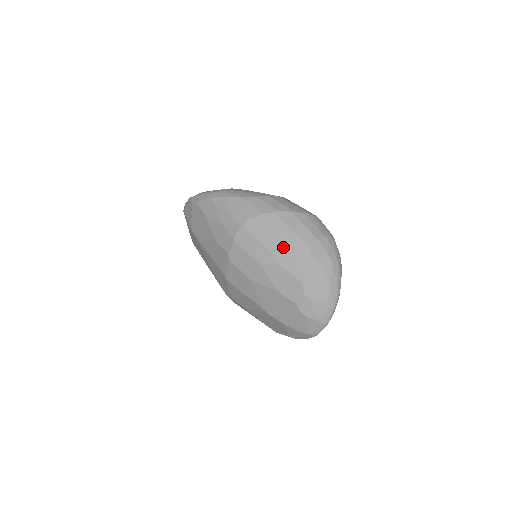
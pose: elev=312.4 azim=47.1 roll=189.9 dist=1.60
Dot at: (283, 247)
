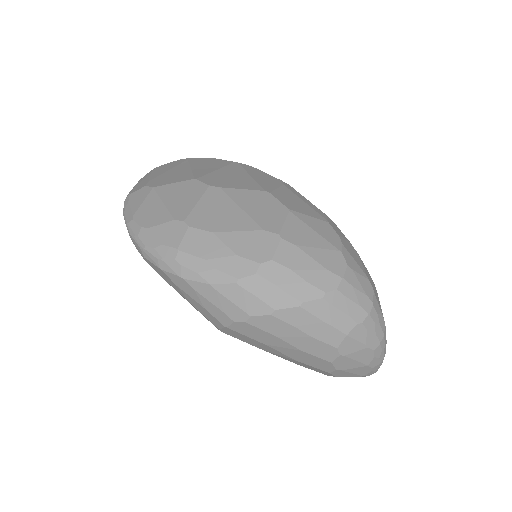
Dot at: (296, 350)
